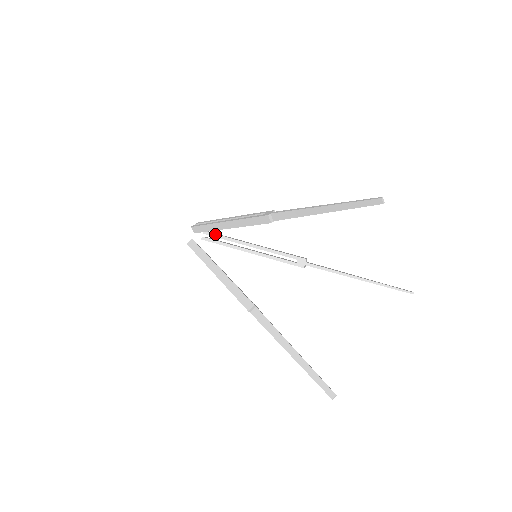
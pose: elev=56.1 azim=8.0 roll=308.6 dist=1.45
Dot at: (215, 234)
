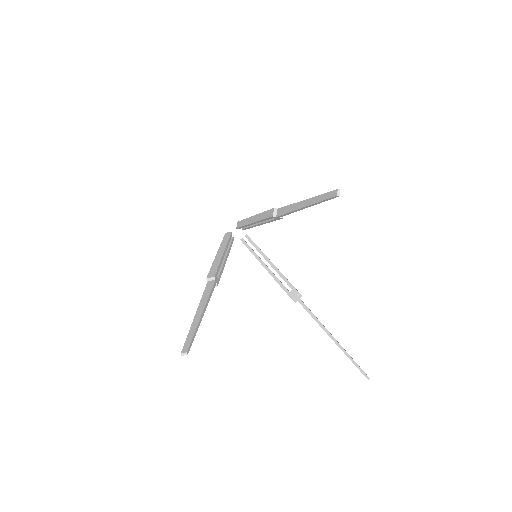
Dot at: occluded
